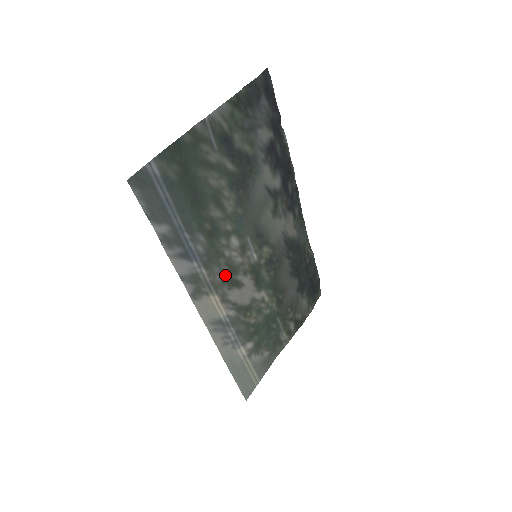
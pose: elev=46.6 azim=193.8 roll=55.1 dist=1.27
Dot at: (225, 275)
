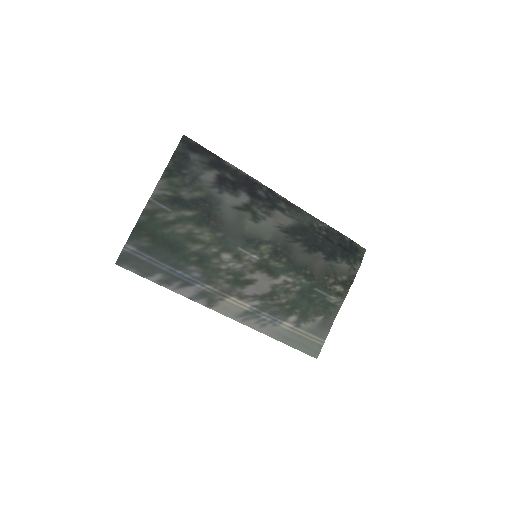
Dot at: (232, 281)
